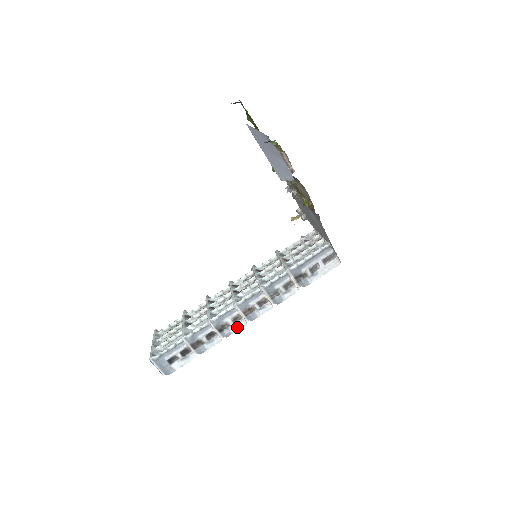
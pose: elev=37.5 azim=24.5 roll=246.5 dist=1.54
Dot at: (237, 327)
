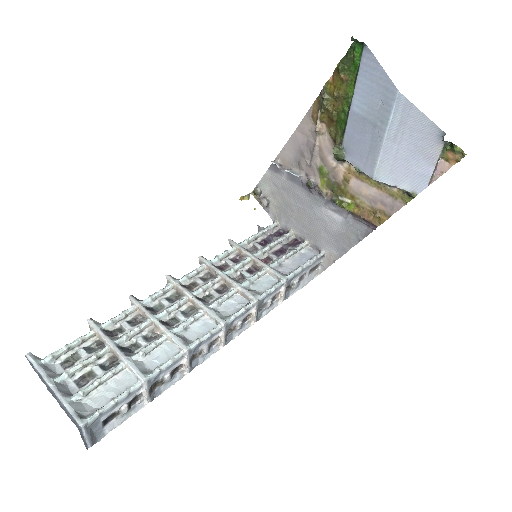
Dot at: (207, 355)
